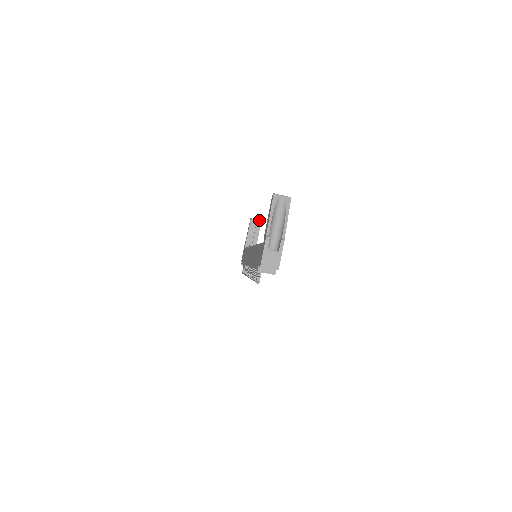
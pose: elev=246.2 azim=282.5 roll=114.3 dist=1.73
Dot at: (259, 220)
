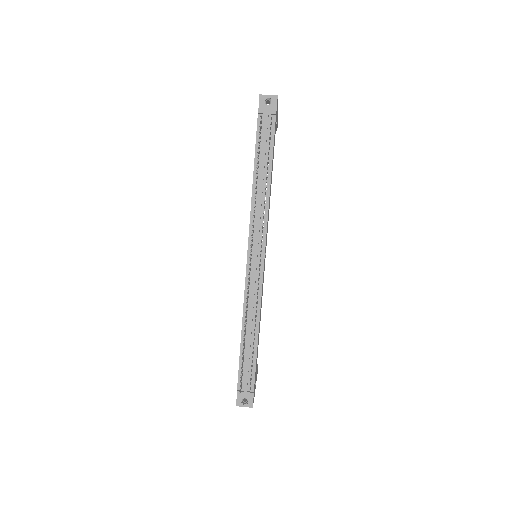
Dot at: occluded
